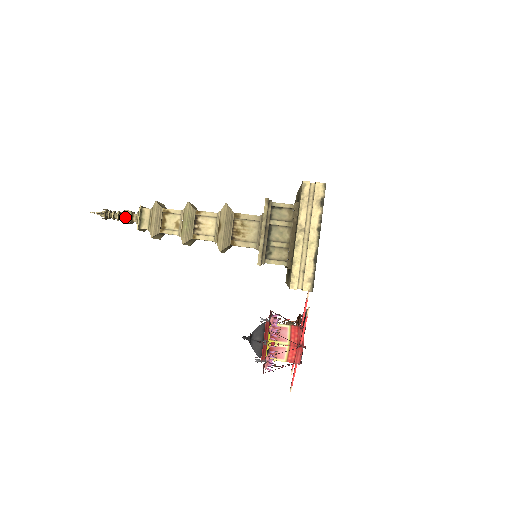
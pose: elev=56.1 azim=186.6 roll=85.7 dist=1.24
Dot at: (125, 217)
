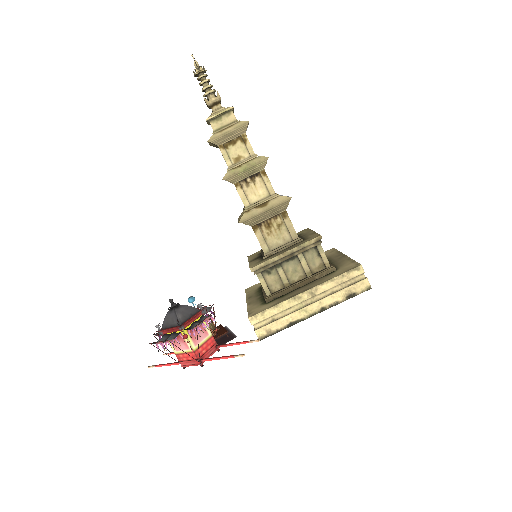
Dot at: (211, 97)
